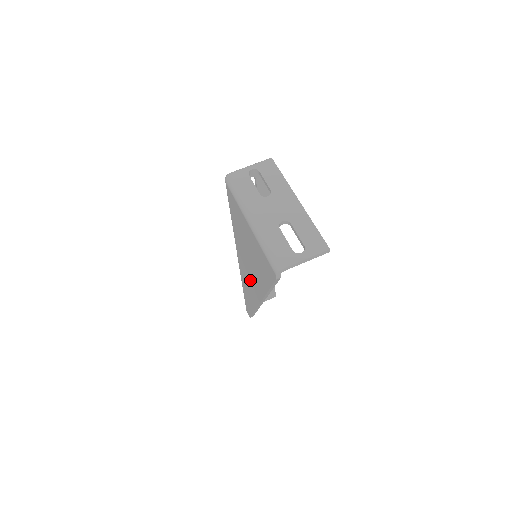
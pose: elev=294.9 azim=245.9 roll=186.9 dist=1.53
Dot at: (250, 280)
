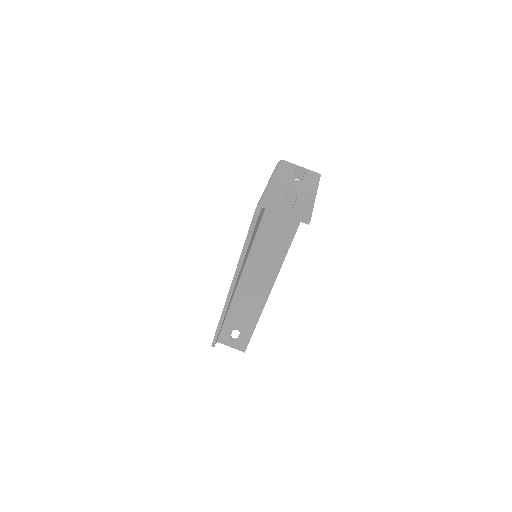
Dot at: occluded
